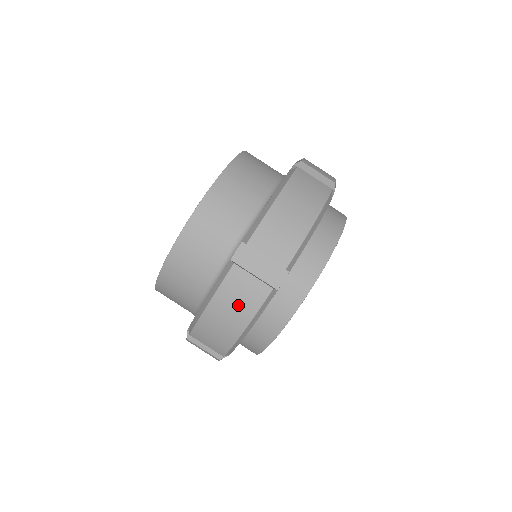
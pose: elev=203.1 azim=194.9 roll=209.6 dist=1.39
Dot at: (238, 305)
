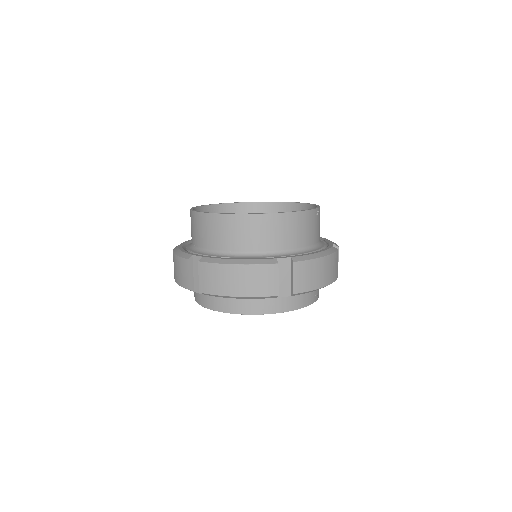
Dot at: (178, 272)
